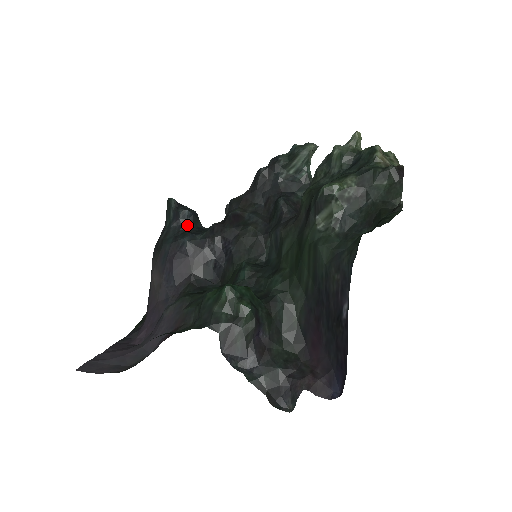
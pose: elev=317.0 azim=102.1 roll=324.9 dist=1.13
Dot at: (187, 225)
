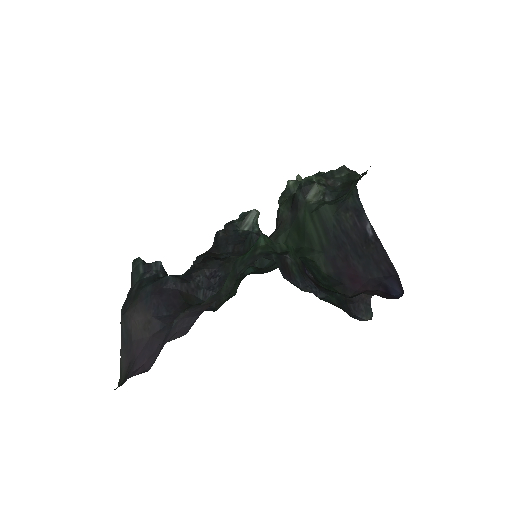
Dot at: (162, 274)
